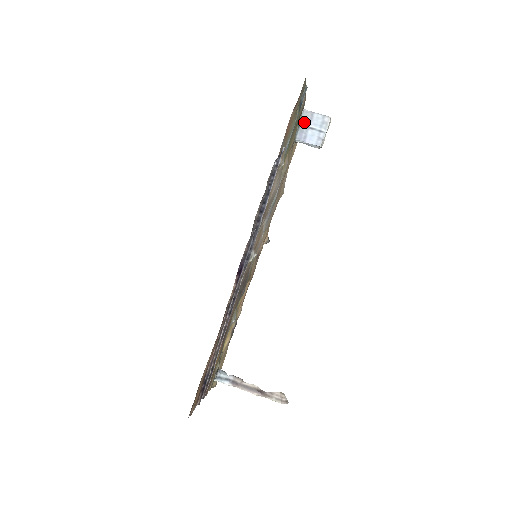
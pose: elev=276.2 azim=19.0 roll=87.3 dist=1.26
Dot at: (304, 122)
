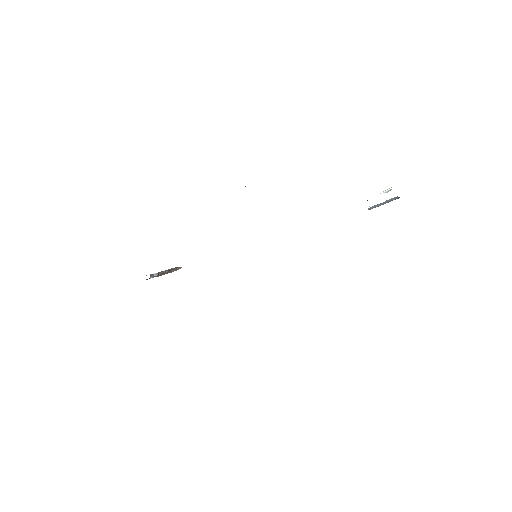
Dot at: (386, 201)
